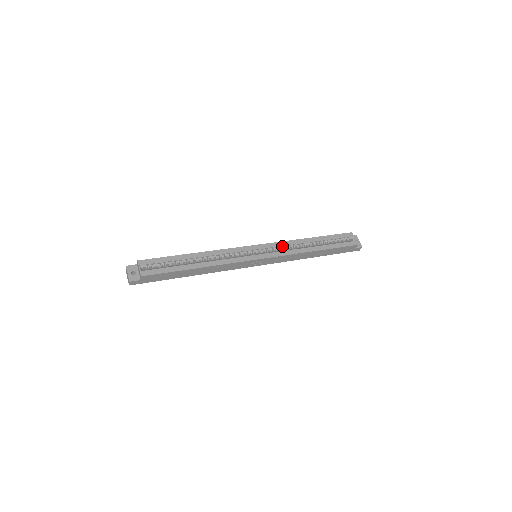
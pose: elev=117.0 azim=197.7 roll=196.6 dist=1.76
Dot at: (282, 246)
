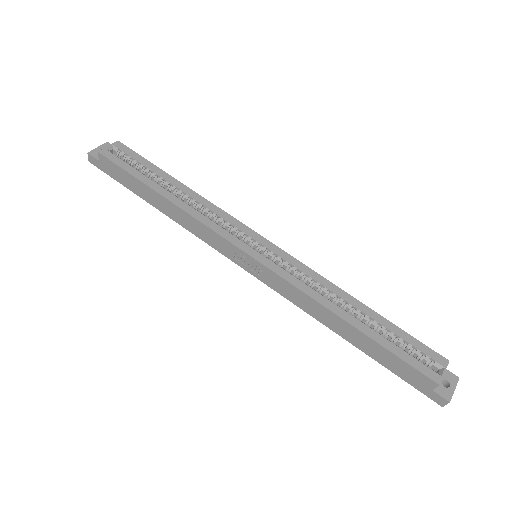
Dot at: (302, 272)
